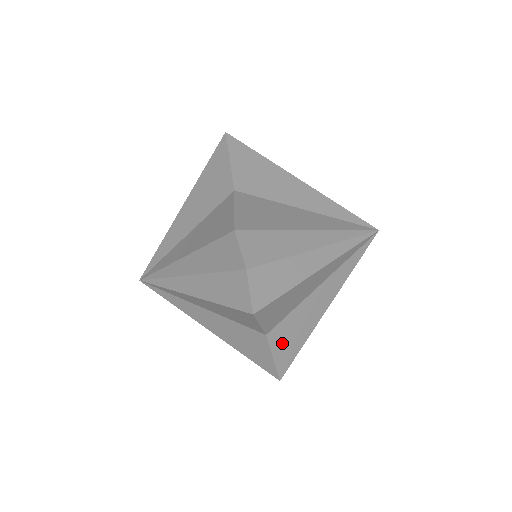
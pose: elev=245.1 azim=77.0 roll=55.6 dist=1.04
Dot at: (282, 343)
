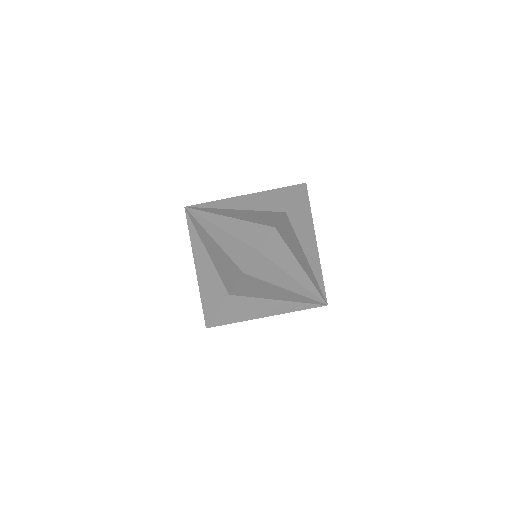
Dot at: (230, 309)
